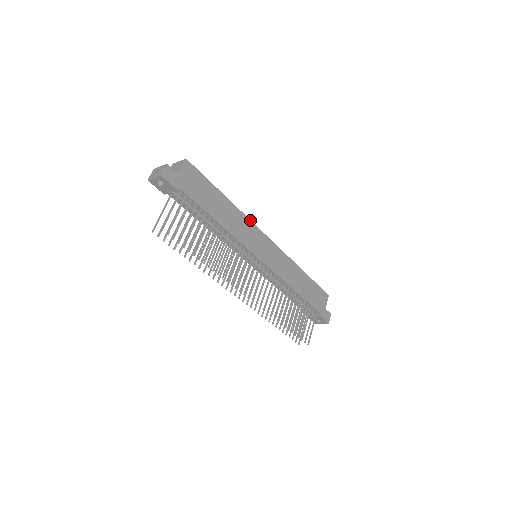
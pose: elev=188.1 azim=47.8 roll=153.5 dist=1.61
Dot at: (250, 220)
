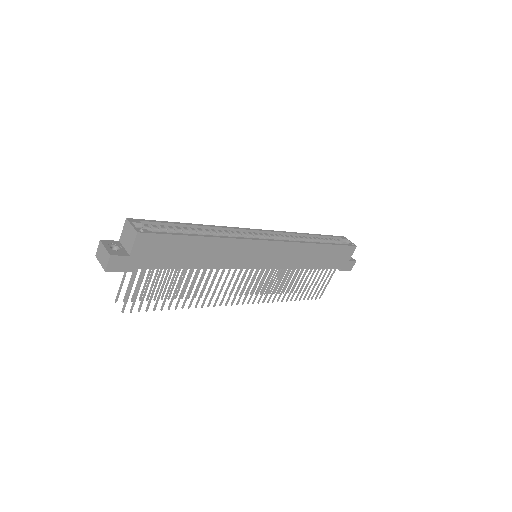
Dot at: (243, 239)
